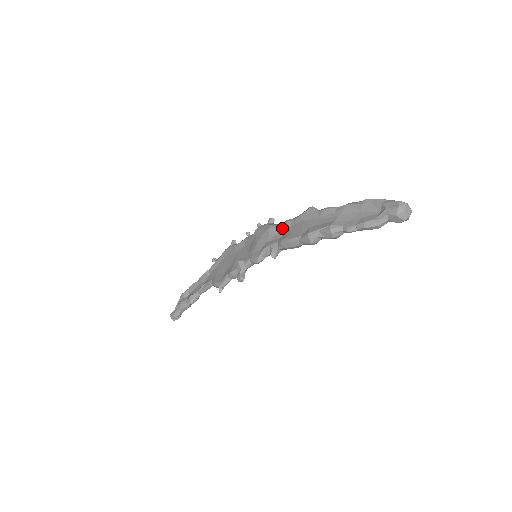
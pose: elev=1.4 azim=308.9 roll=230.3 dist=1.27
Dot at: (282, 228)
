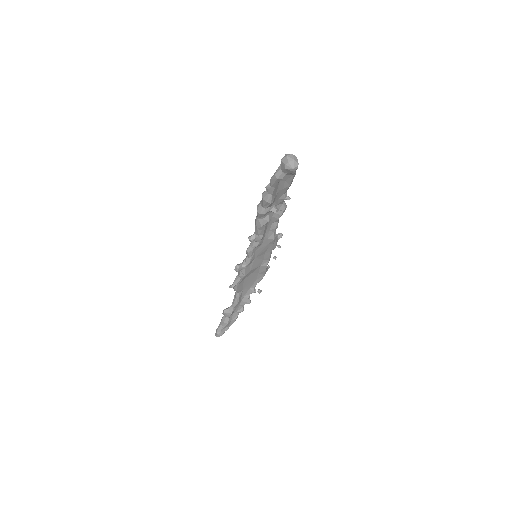
Dot at: occluded
